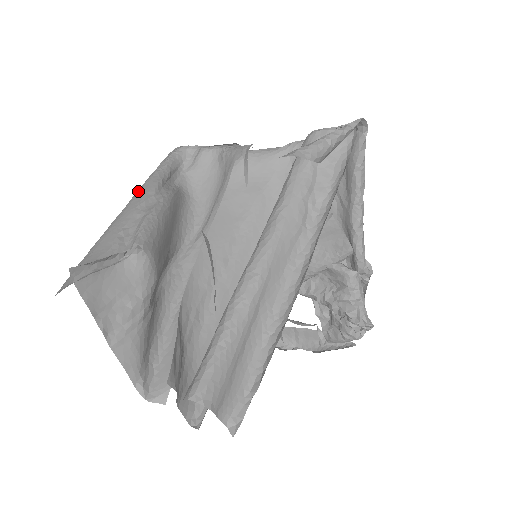
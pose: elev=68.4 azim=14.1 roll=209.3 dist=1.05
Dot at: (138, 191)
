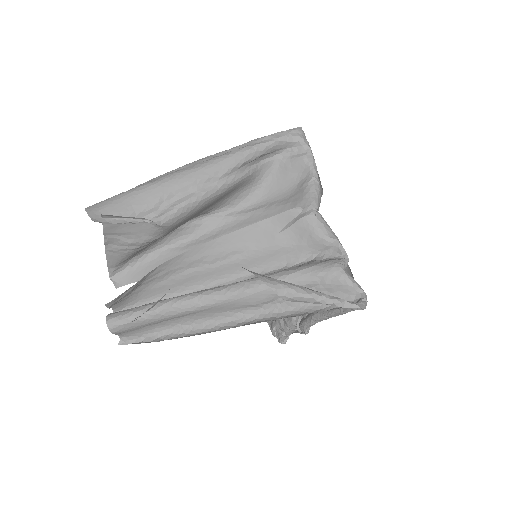
Dot at: (217, 160)
